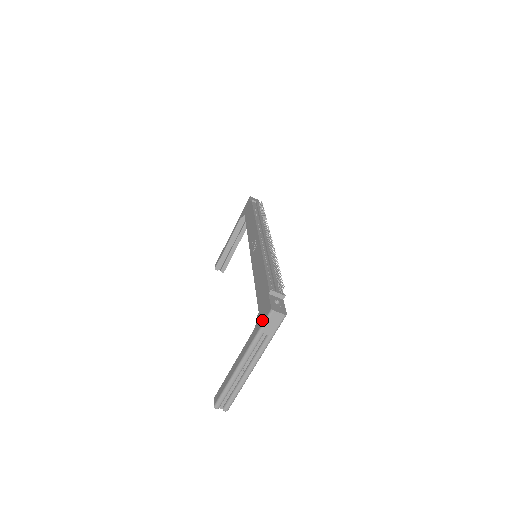
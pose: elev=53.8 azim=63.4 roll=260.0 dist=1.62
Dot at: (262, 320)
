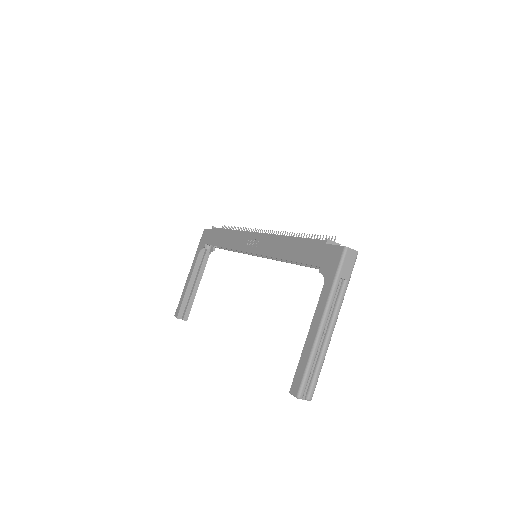
Dot at: (335, 265)
